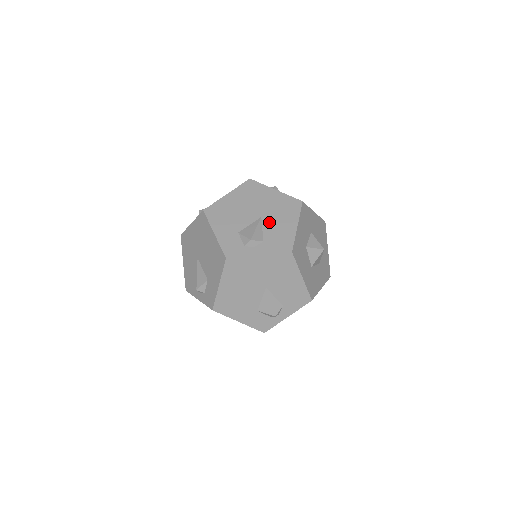
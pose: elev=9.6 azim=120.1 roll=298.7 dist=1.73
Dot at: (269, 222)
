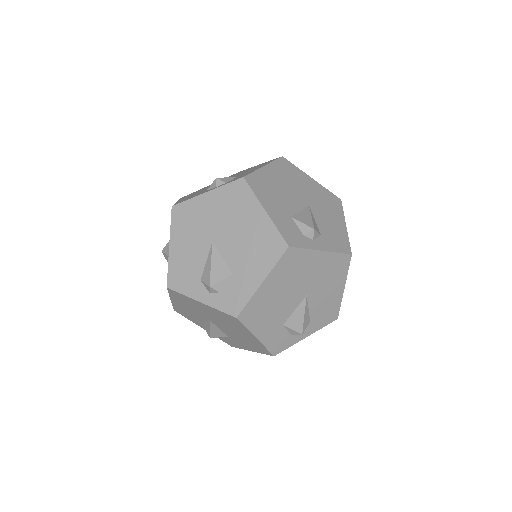
Dot at: (319, 213)
